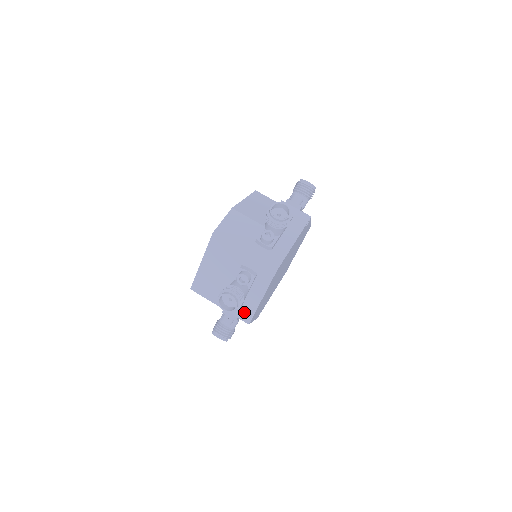
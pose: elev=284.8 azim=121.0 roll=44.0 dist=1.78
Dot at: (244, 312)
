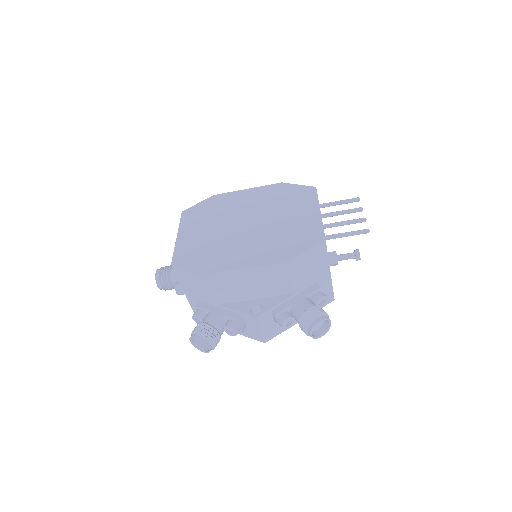
Dot at: occluded
